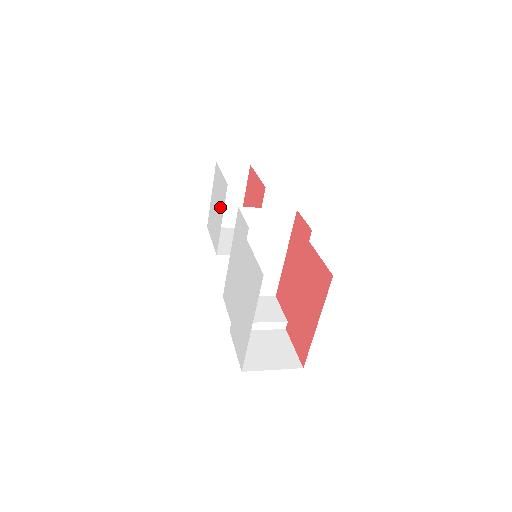
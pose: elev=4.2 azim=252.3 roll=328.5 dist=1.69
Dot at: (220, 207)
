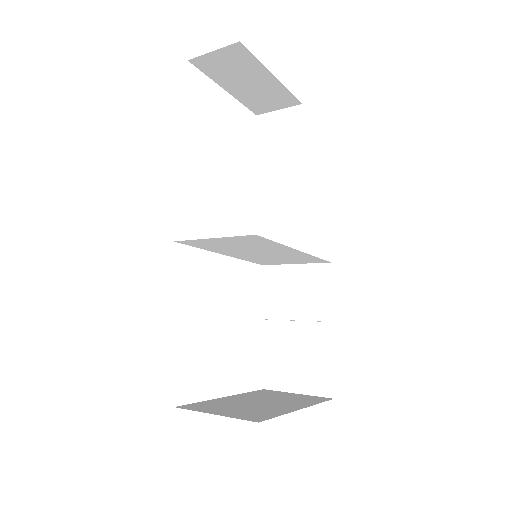
Dot at: occluded
